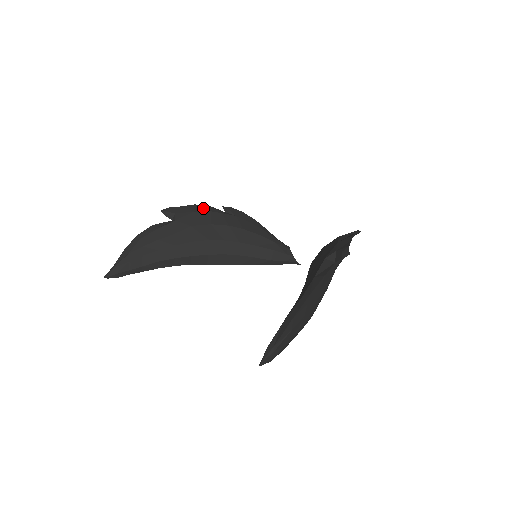
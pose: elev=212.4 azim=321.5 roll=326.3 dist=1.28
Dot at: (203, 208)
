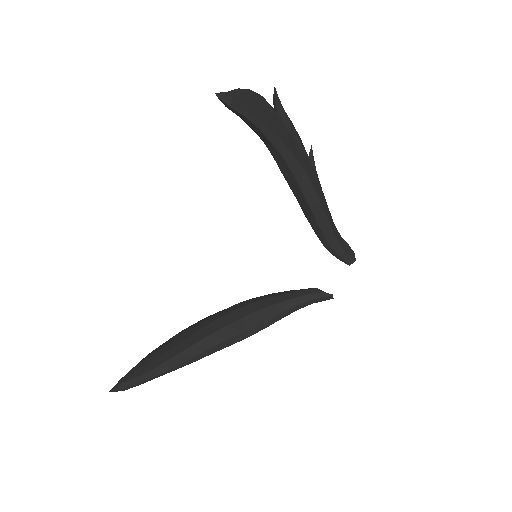
Dot at: occluded
